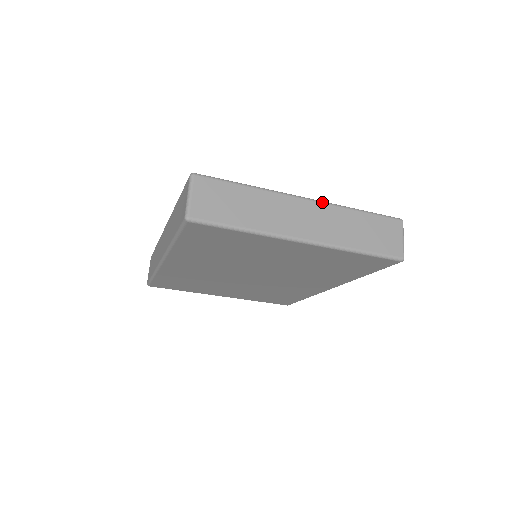
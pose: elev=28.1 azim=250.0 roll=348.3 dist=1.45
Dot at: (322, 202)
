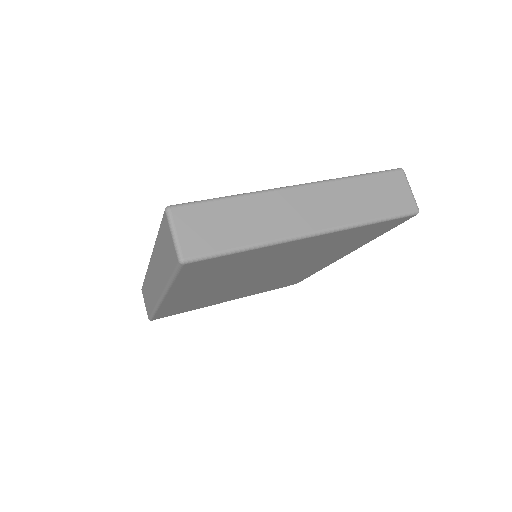
Dot at: (316, 183)
